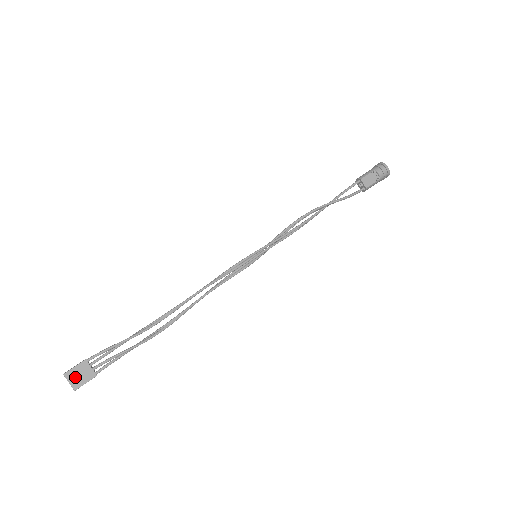
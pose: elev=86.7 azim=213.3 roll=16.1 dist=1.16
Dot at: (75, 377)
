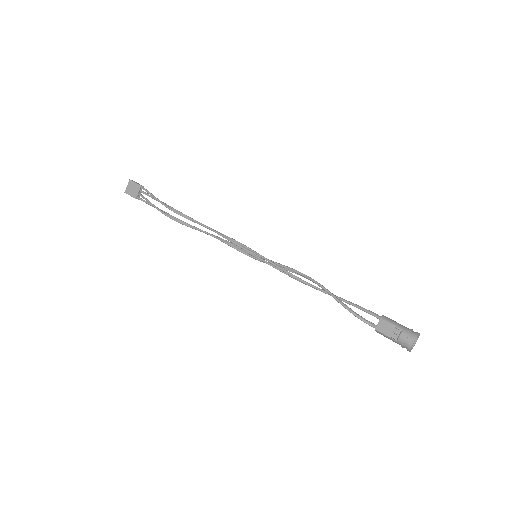
Dot at: (131, 187)
